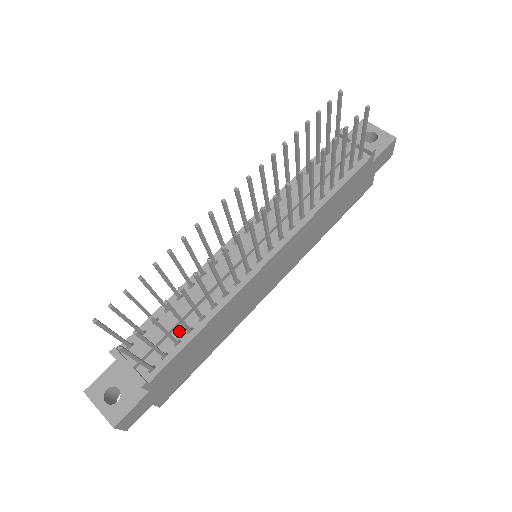
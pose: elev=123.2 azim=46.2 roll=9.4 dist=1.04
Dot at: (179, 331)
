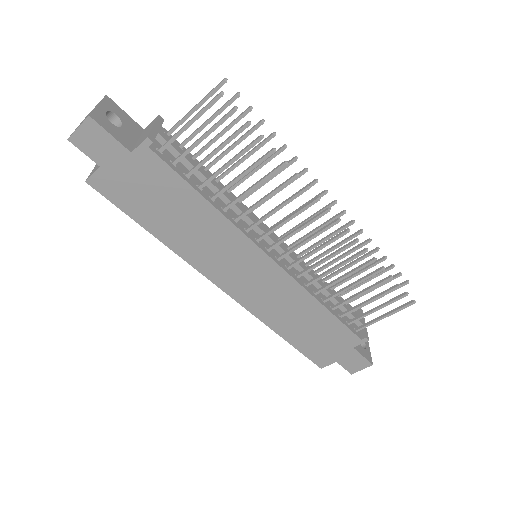
Dot at: (195, 178)
